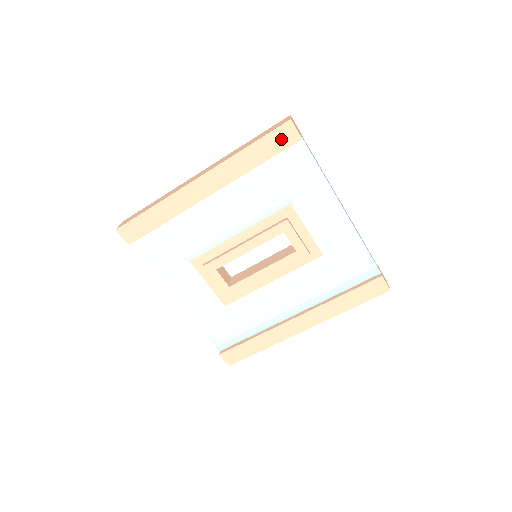
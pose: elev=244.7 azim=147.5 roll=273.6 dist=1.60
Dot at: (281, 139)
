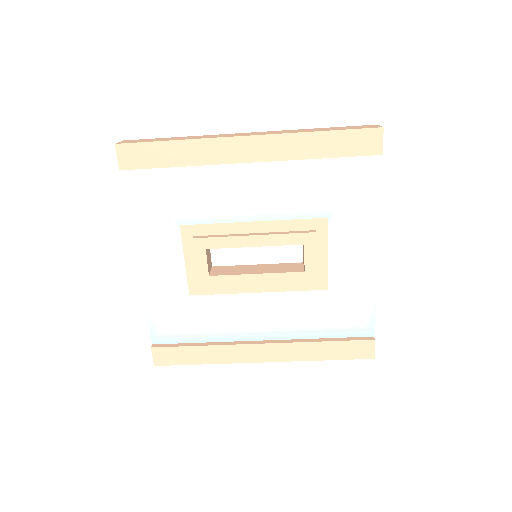
Dot at: (361, 143)
